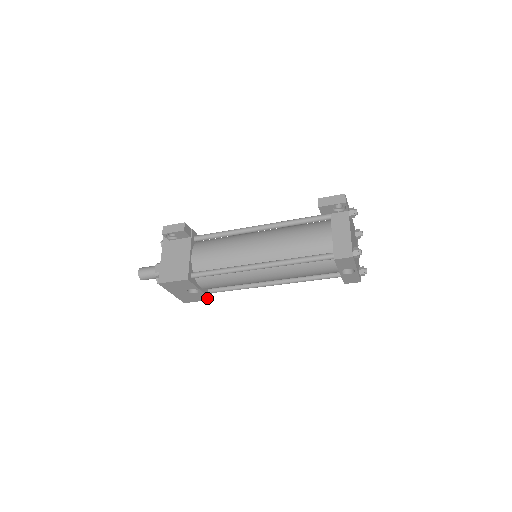
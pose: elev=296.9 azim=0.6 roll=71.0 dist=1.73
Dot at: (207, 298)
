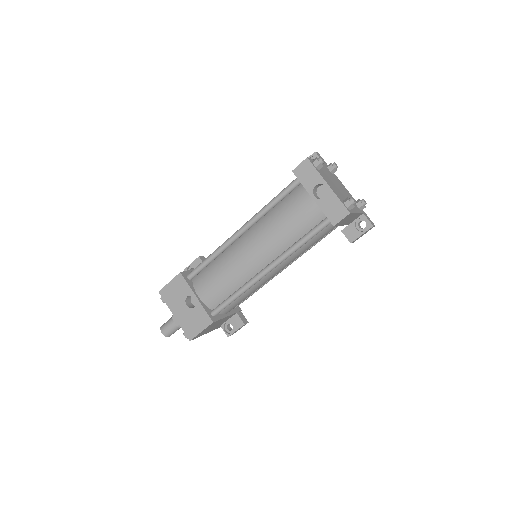
Dot at: (208, 319)
